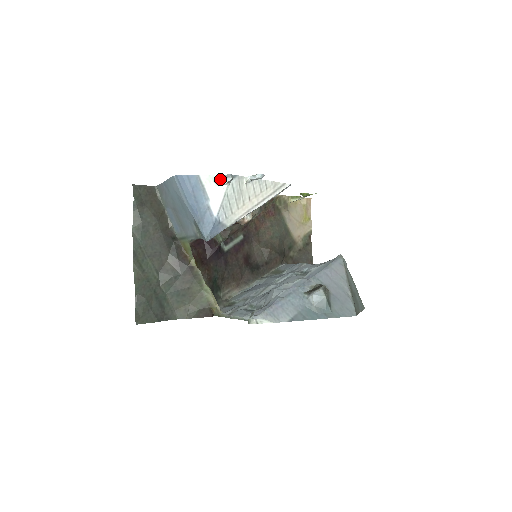
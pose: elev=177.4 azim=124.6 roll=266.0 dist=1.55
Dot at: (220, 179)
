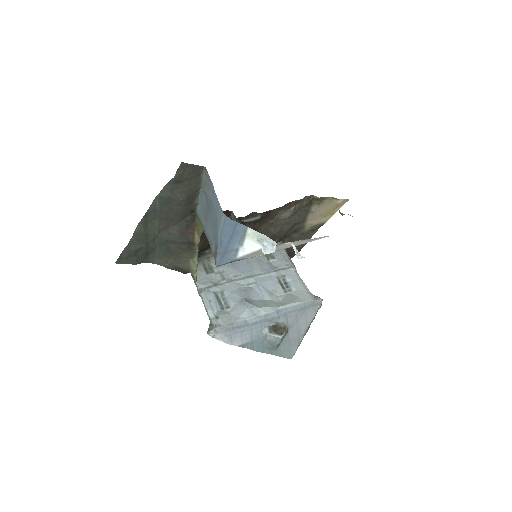
Dot at: (264, 243)
